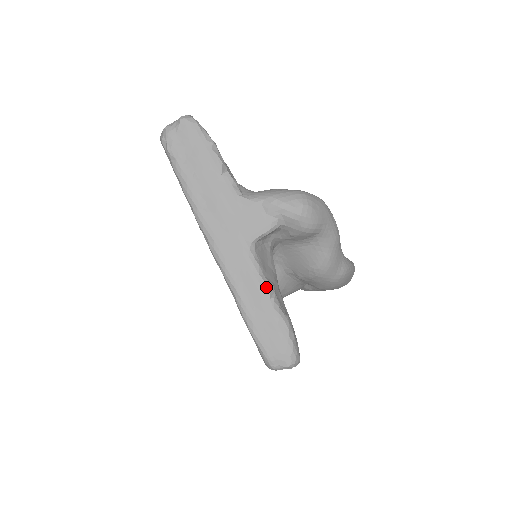
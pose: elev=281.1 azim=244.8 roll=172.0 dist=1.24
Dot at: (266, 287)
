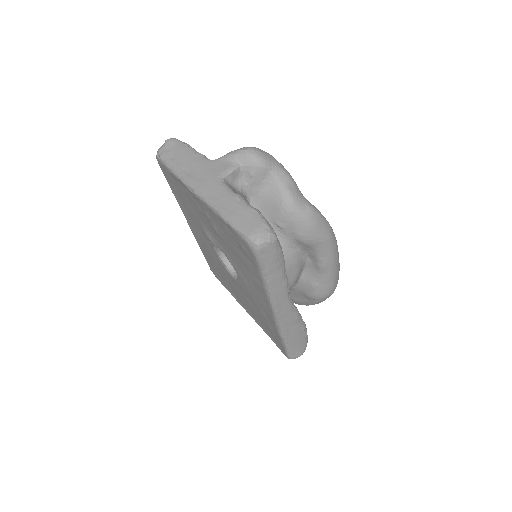
Dot at: (236, 195)
